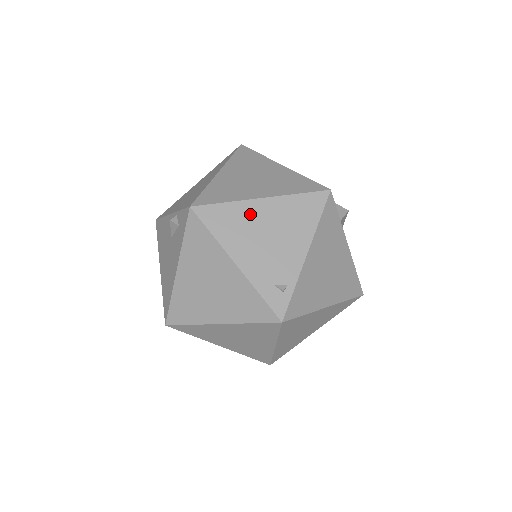
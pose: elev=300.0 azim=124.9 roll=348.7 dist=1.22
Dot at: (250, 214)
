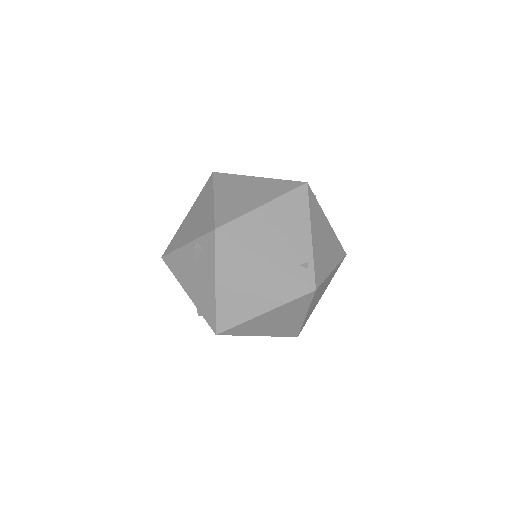
Dot at: (260, 219)
